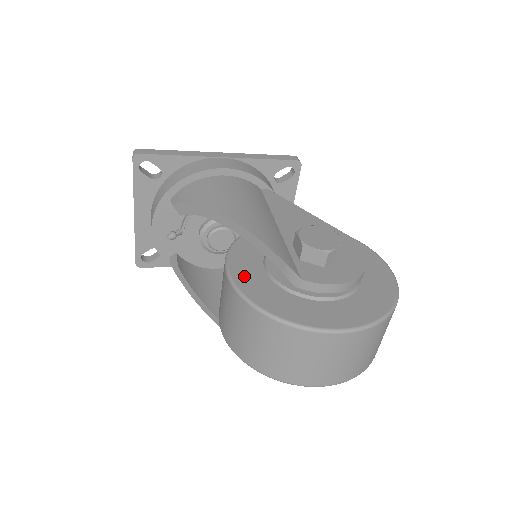
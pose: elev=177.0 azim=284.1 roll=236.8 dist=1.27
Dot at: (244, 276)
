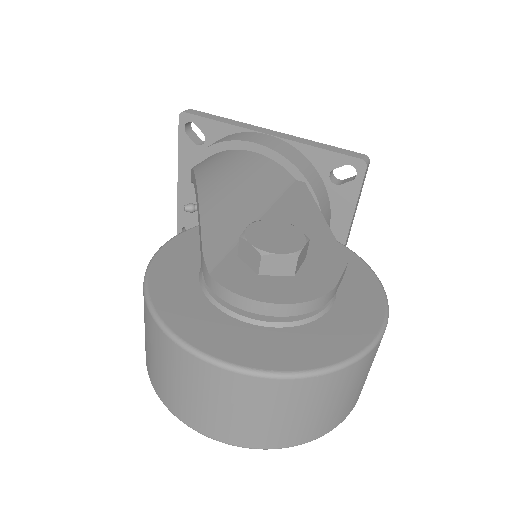
Dot at: (174, 254)
